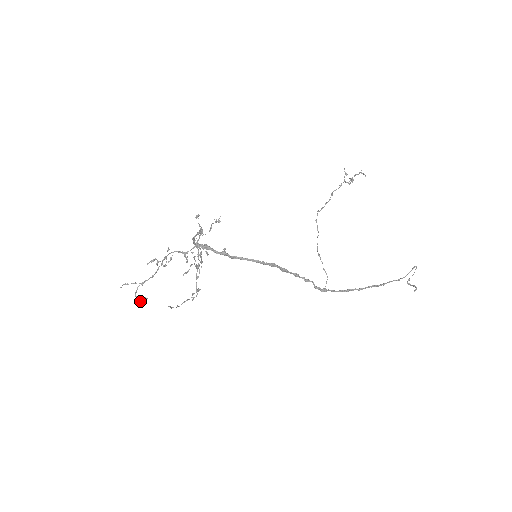
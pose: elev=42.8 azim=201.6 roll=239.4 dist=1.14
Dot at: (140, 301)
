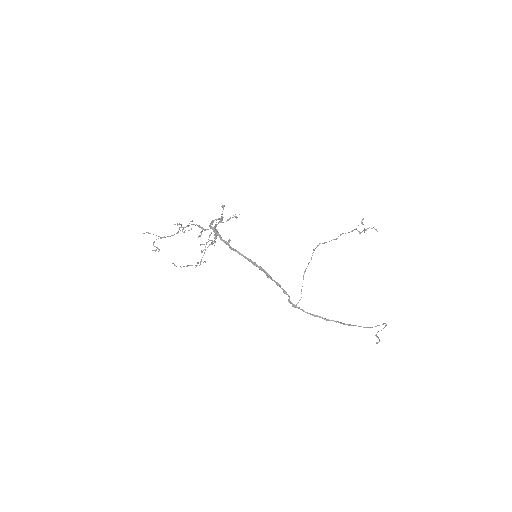
Dot at: (154, 250)
